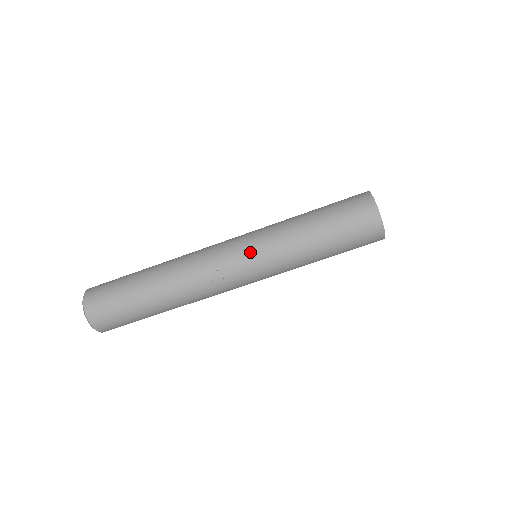
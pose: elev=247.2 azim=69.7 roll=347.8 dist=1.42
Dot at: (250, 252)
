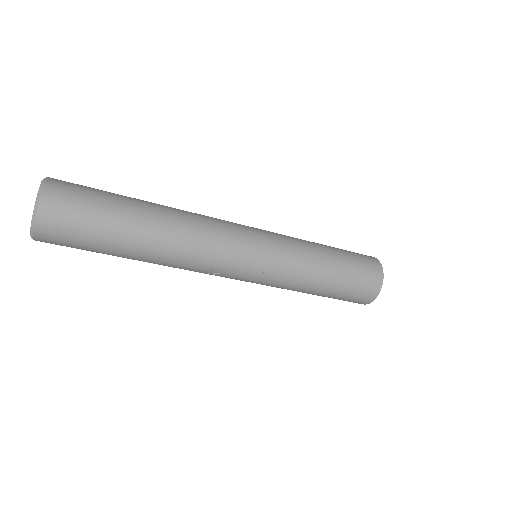
Dot at: (260, 273)
